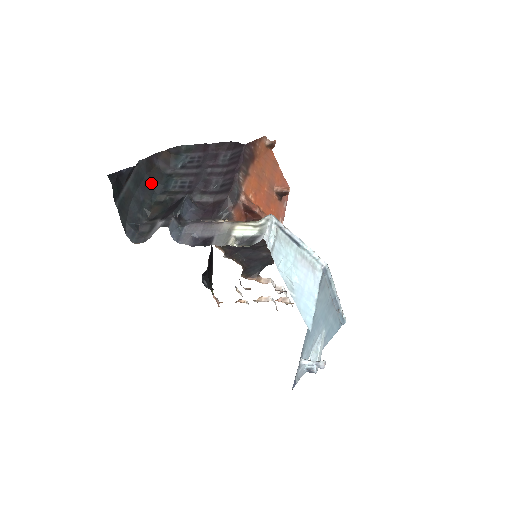
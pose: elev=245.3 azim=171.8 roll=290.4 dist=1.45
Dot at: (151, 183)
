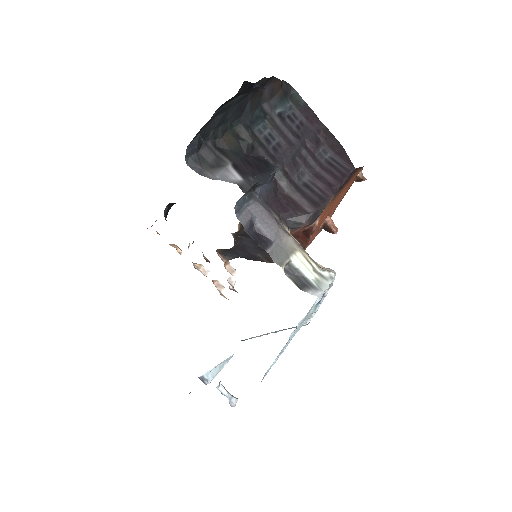
Dot at: (246, 105)
